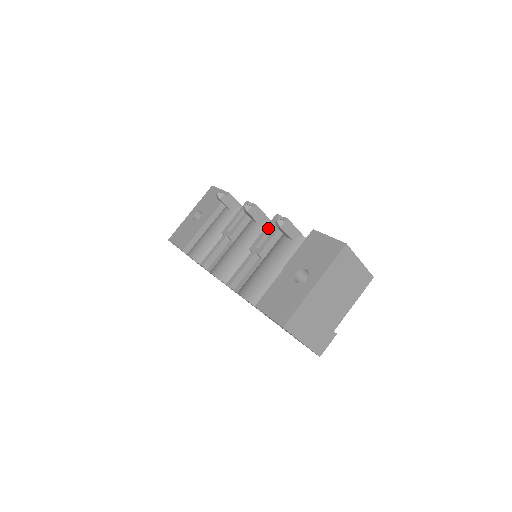
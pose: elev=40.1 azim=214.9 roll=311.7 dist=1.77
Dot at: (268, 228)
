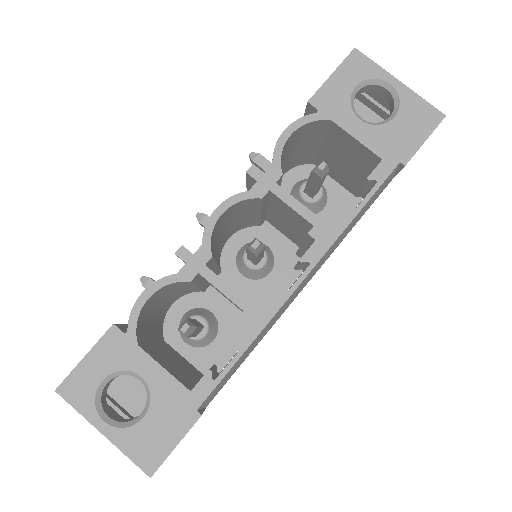
Dot at: occluded
